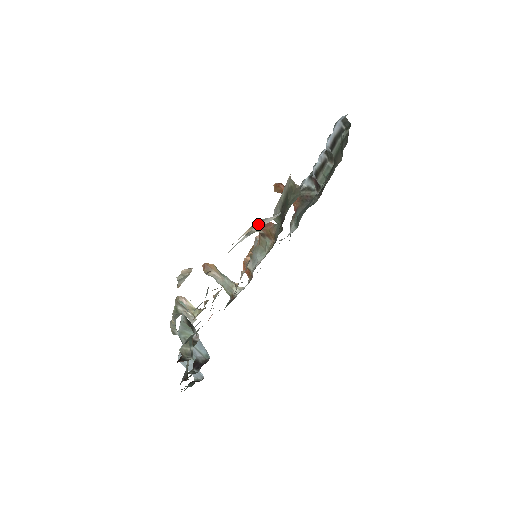
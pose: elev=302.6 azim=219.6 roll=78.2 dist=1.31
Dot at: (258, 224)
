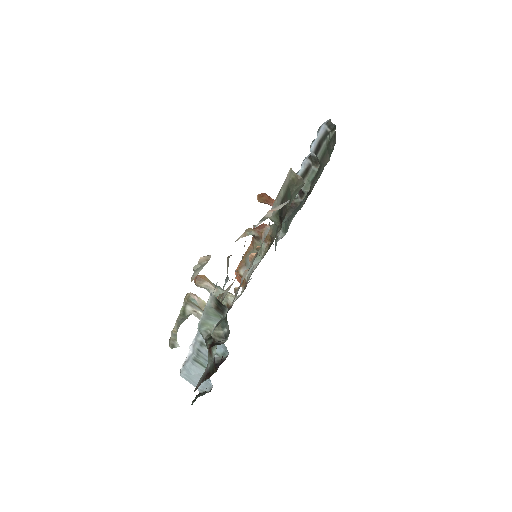
Dot at: (270, 211)
